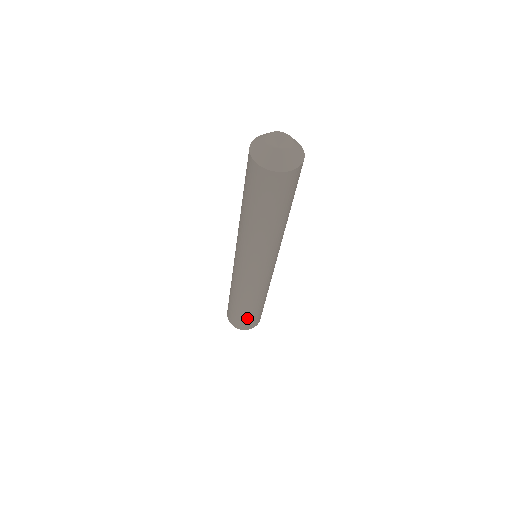
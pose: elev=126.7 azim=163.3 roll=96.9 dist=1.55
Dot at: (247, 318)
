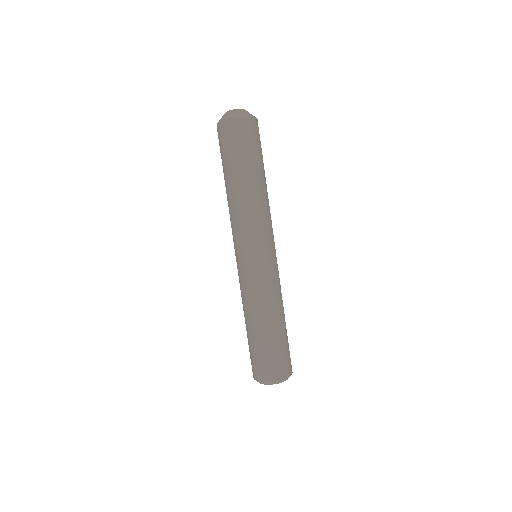
Dot at: (252, 351)
